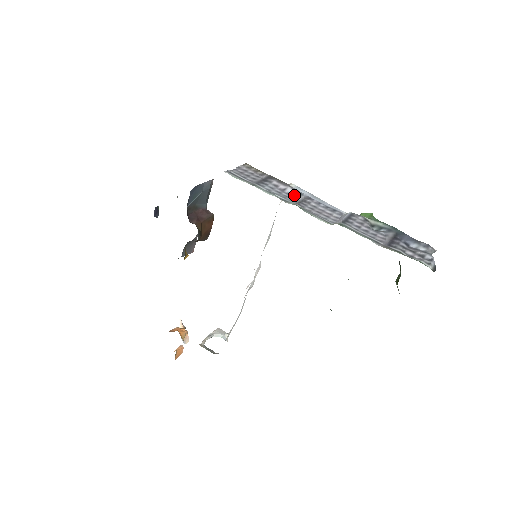
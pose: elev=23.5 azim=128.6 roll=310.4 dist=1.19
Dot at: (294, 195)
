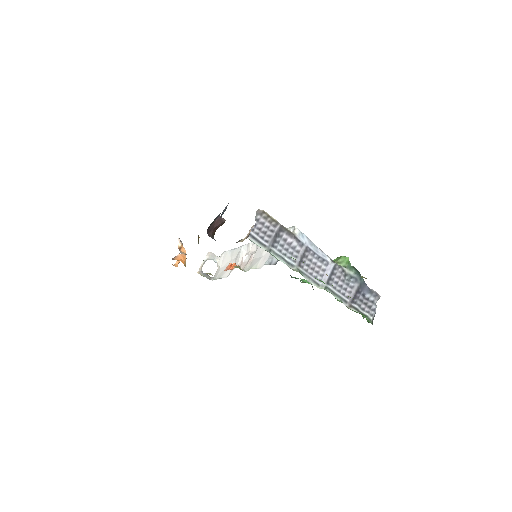
Dot at: (297, 248)
